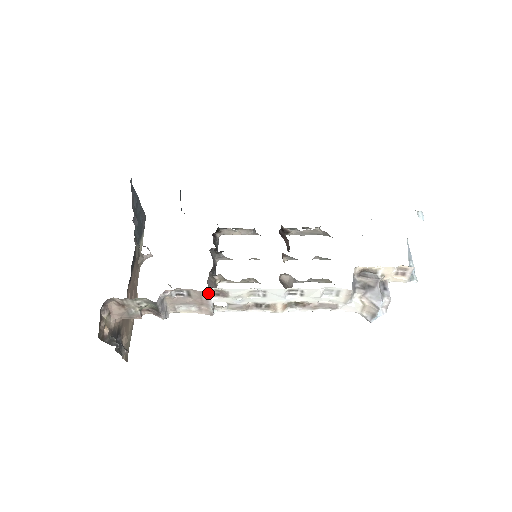
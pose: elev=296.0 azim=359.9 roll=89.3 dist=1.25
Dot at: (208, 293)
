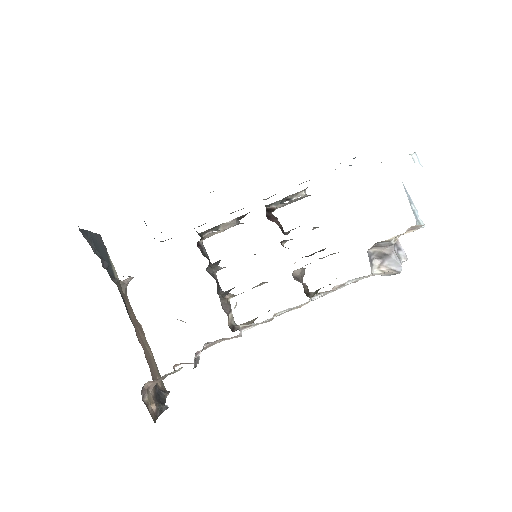
Dot at: occluded
